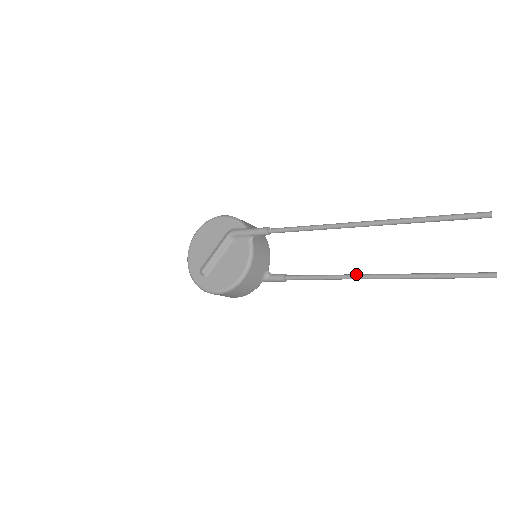
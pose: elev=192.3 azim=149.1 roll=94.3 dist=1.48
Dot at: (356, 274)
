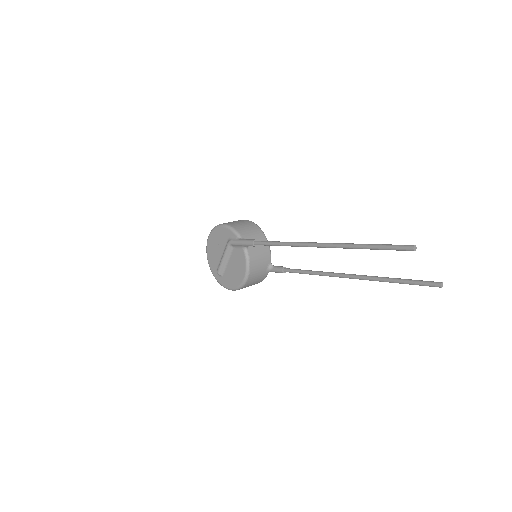
Dot at: (334, 273)
